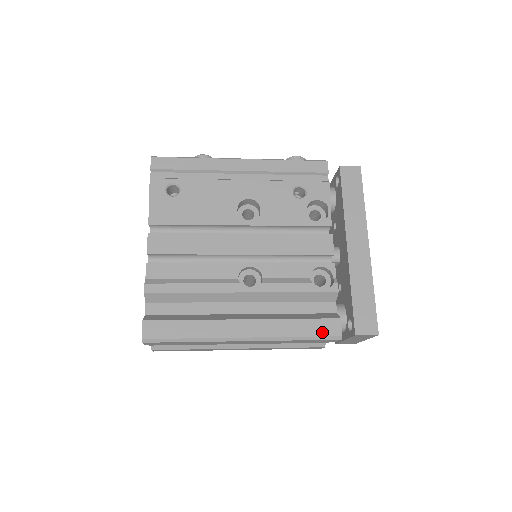
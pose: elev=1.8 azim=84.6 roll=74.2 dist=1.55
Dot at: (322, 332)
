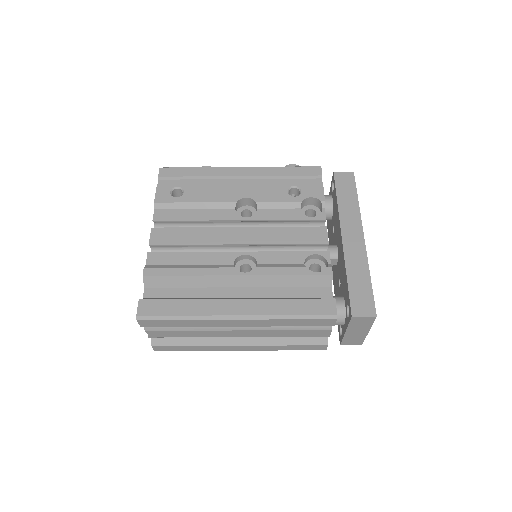
Dot at: (316, 311)
